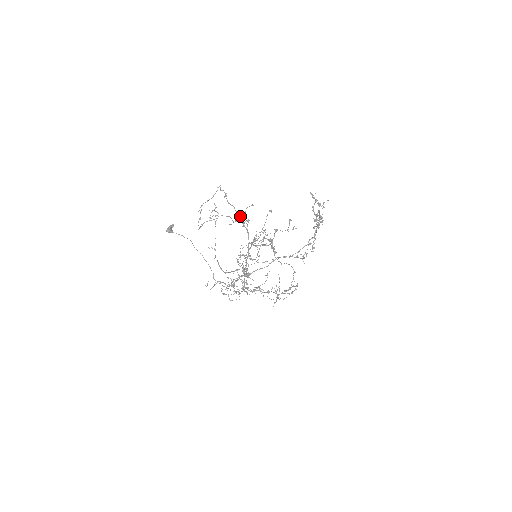
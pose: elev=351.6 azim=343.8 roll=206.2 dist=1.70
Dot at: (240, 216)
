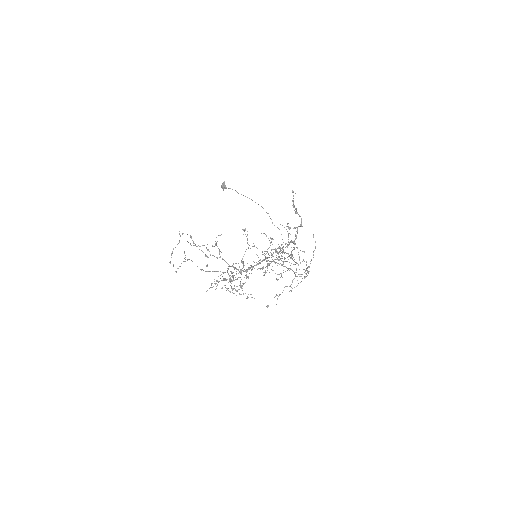
Dot at: (205, 255)
